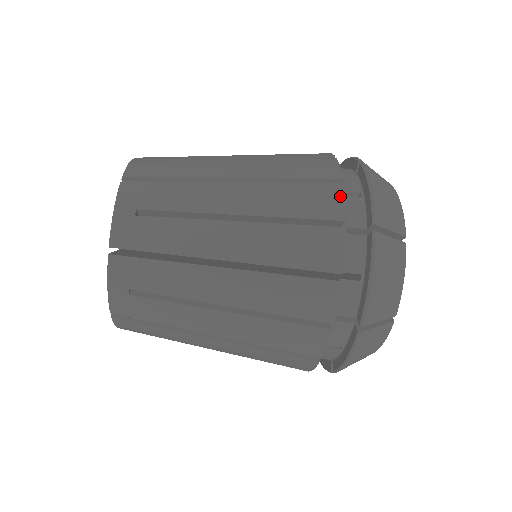
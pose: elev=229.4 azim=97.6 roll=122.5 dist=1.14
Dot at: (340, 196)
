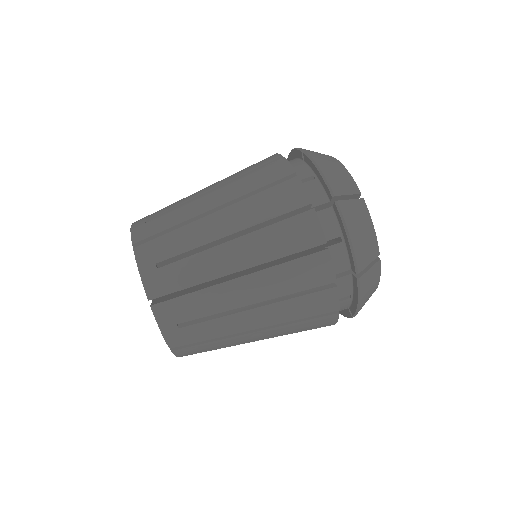
Dot at: occluded
